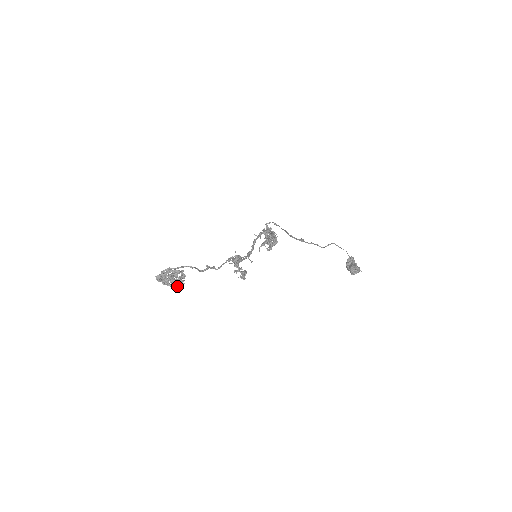
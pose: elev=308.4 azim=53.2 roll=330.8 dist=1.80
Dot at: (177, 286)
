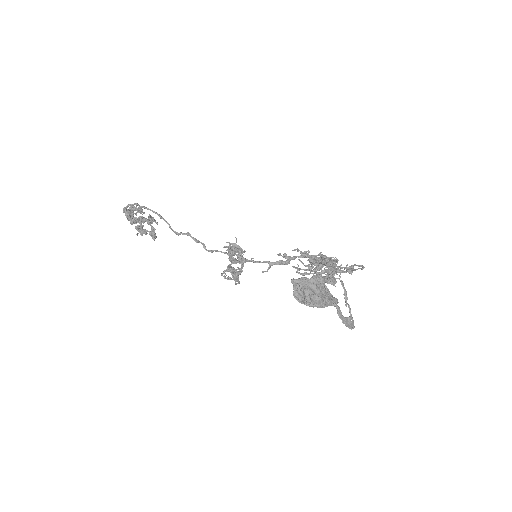
Dot at: (141, 232)
